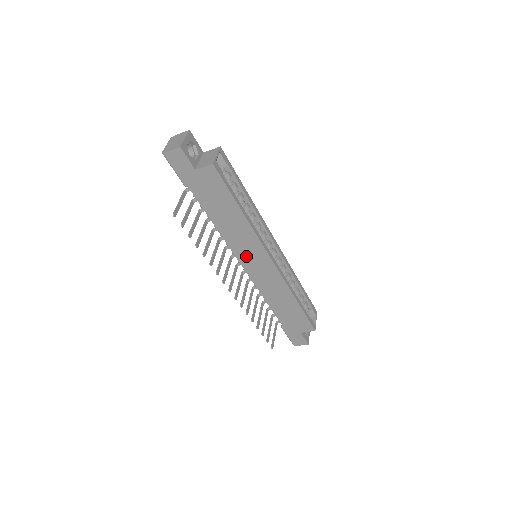
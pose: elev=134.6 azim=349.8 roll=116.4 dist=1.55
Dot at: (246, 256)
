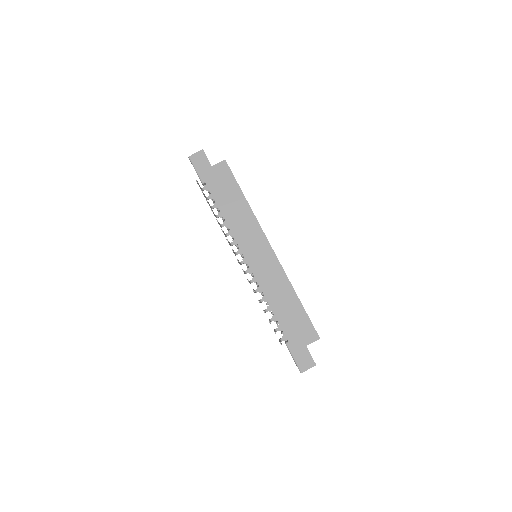
Dot at: (249, 246)
